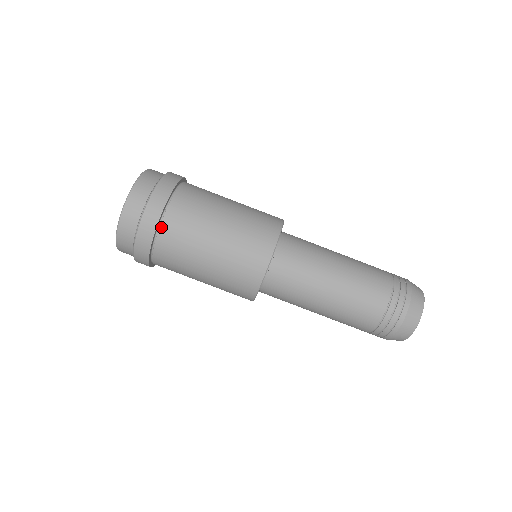
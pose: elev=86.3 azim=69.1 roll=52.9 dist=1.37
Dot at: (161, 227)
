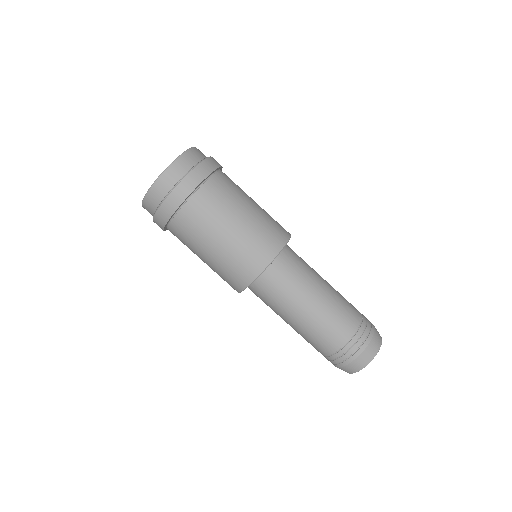
Dot at: (190, 200)
